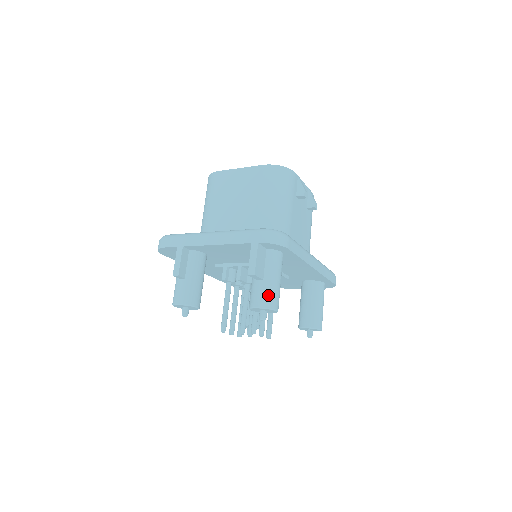
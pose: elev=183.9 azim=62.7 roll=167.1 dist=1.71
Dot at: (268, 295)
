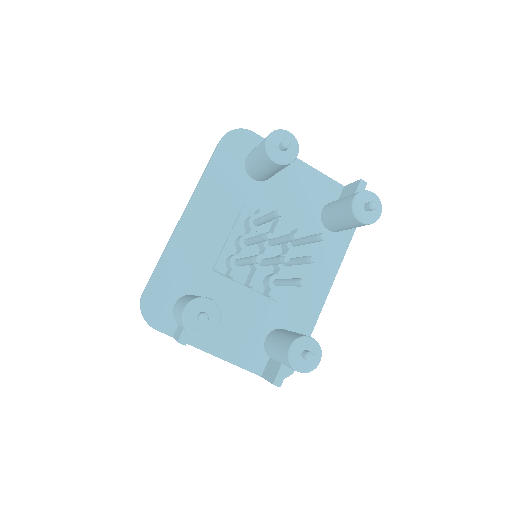
Dot at: occluded
